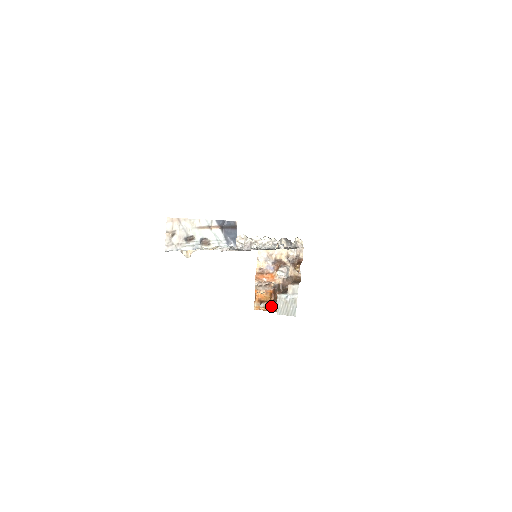
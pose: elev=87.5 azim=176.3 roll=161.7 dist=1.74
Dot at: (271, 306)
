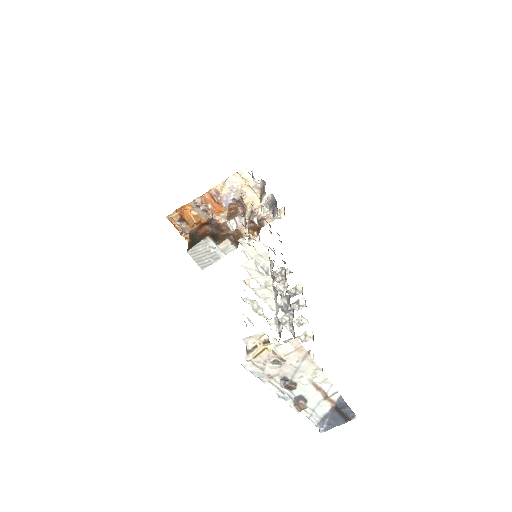
Dot at: (187, 232)
